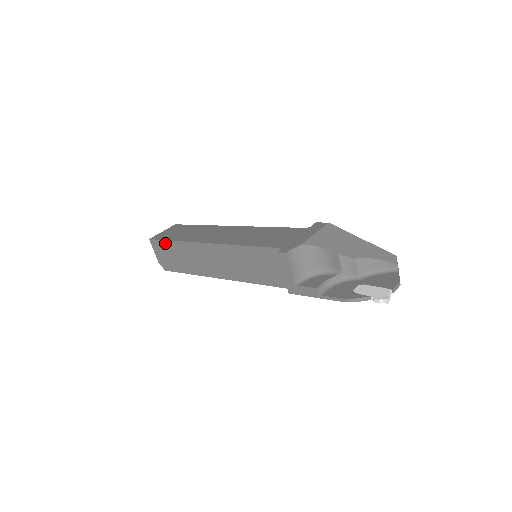
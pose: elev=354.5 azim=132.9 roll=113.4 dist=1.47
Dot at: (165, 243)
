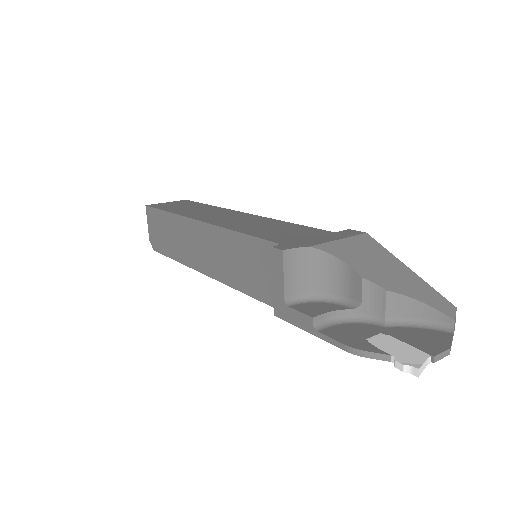
Dot at: (159, 213)
